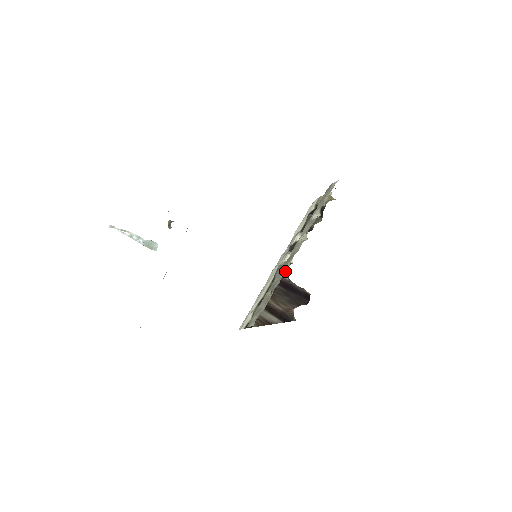
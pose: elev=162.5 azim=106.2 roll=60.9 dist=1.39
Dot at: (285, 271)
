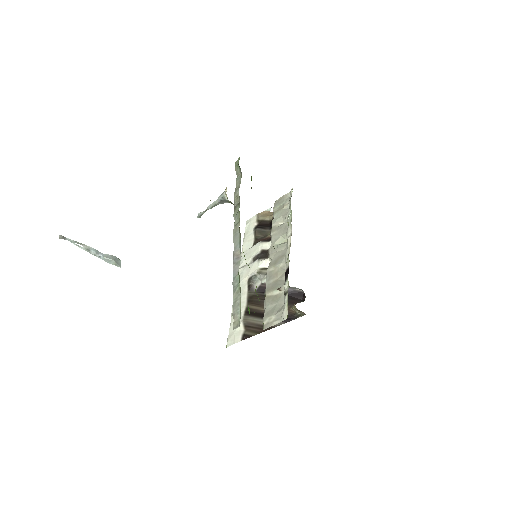
Dot at: (284, 269)
